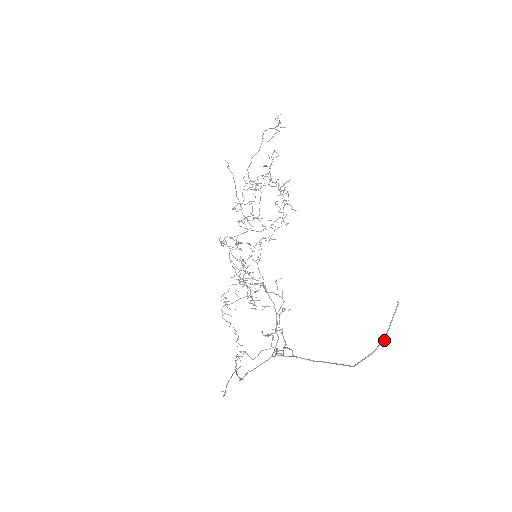
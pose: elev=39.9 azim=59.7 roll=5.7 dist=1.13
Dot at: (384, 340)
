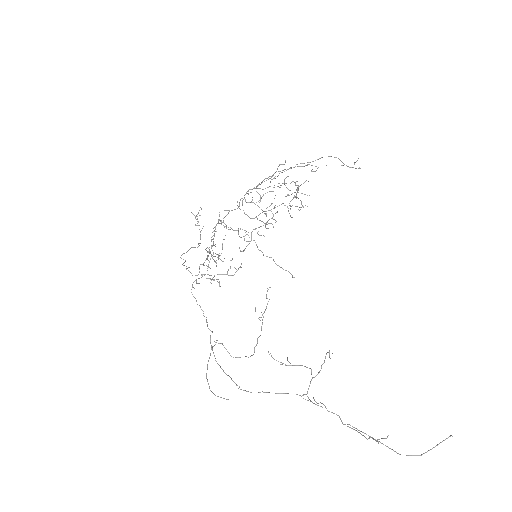
Dot at: occluded
